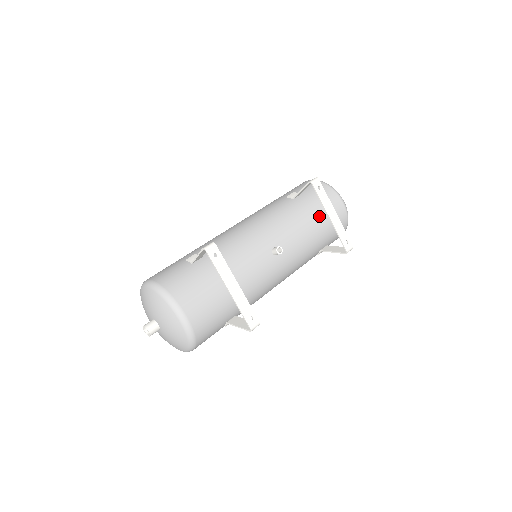
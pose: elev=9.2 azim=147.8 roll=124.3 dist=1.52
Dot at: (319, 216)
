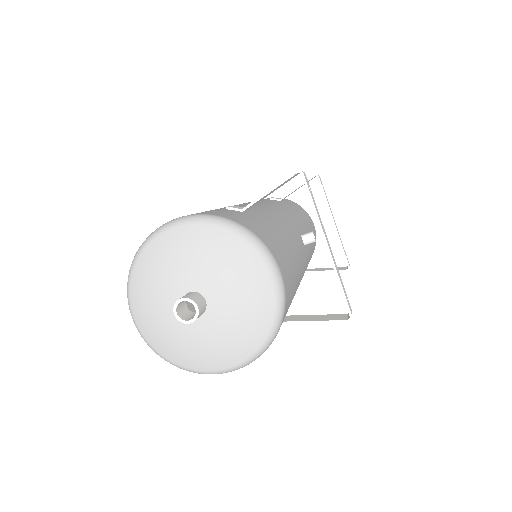
Dot at: (309, 226)
